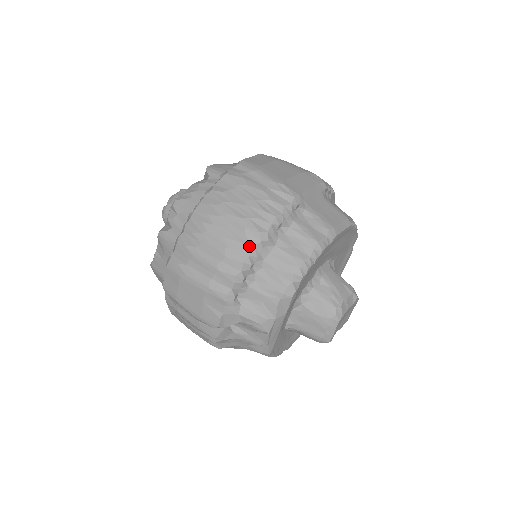
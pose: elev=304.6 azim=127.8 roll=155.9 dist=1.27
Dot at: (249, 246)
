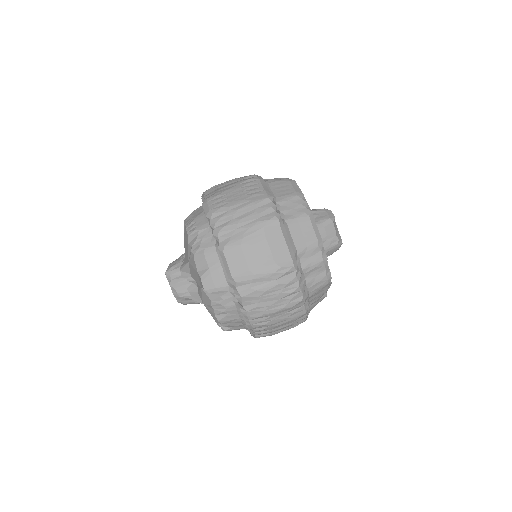
Dot at: (301, 307)
